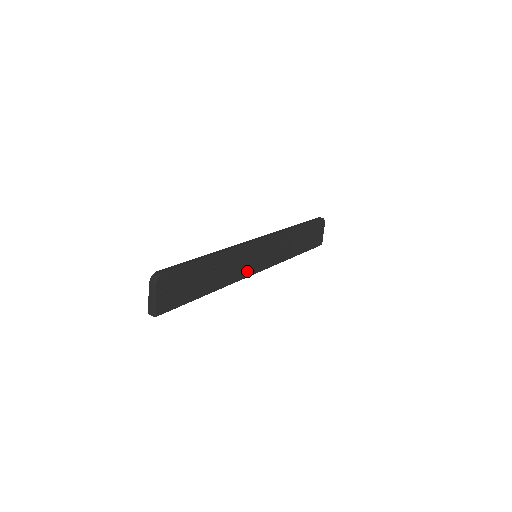
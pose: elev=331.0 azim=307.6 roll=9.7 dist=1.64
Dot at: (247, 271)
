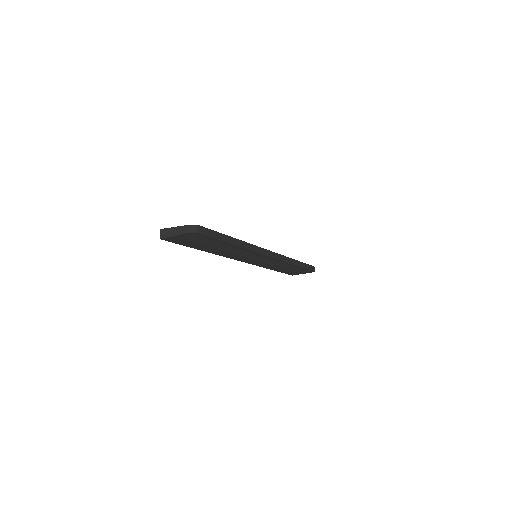
Dot at: (239, 258)
